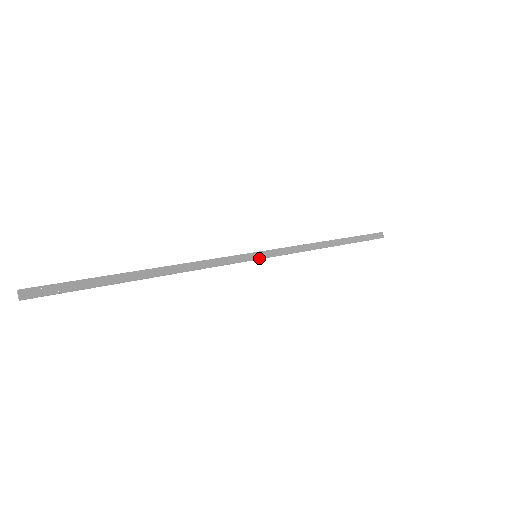
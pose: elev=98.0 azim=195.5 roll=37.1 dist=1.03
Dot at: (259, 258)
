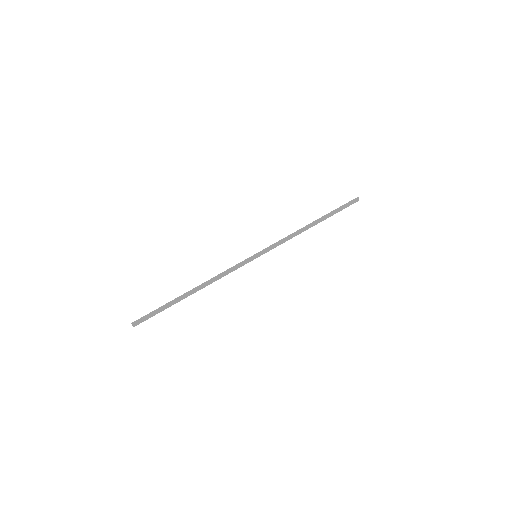
Dot at: occluded
